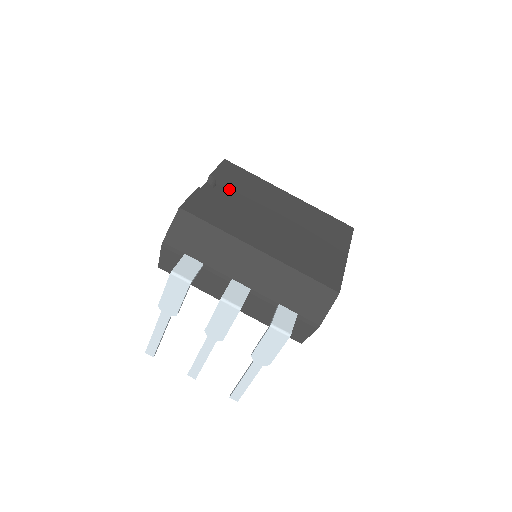
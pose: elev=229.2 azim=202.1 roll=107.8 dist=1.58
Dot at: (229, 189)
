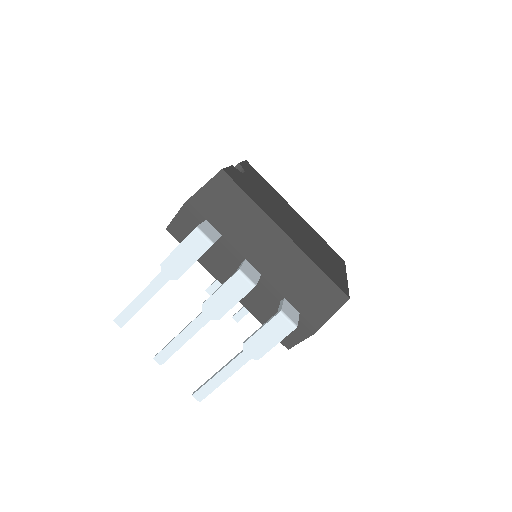
Dot at: (255, 181)
